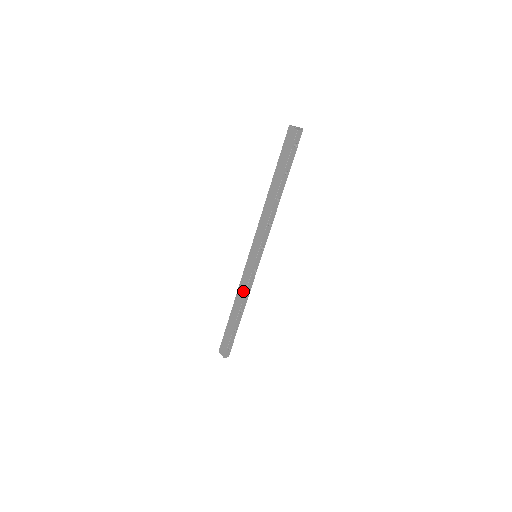
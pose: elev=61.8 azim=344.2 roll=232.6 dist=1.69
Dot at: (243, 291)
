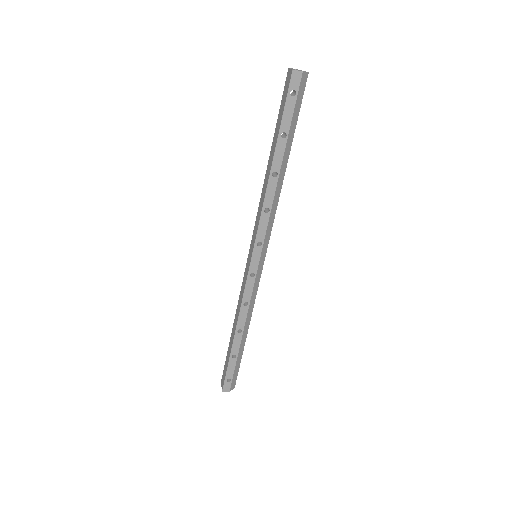
Dot at: (240, 302)
